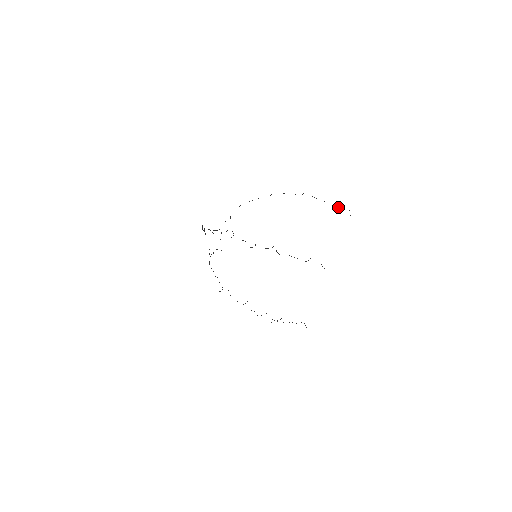
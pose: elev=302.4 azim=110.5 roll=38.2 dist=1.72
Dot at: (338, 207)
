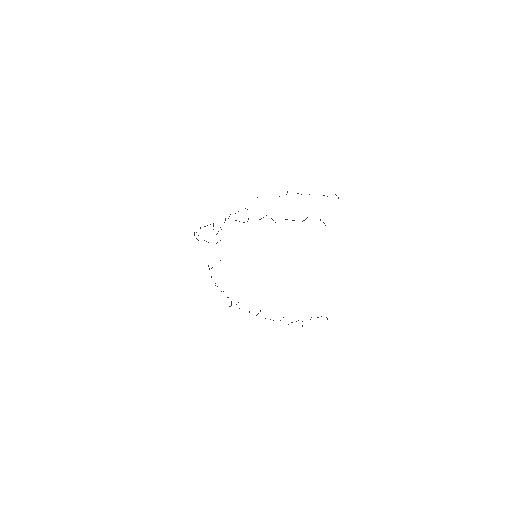
Dot at: (324, 195)
